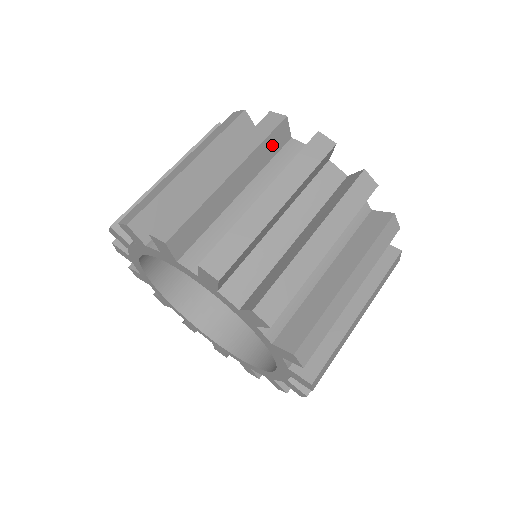
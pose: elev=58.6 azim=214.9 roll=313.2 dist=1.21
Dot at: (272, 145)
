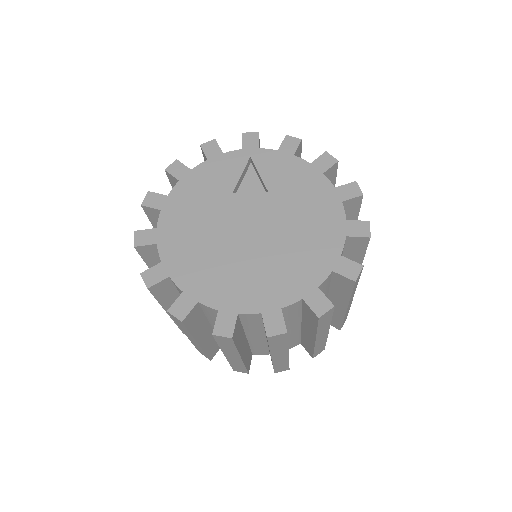
Dot at: (165, 292)
